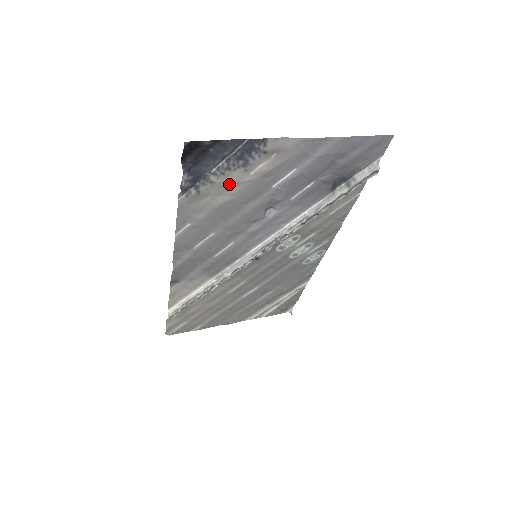
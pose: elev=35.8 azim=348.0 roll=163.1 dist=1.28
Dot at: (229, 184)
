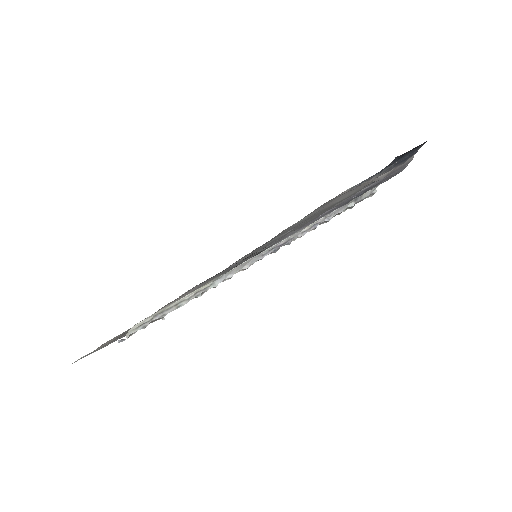
Dot at: (367, 184)
